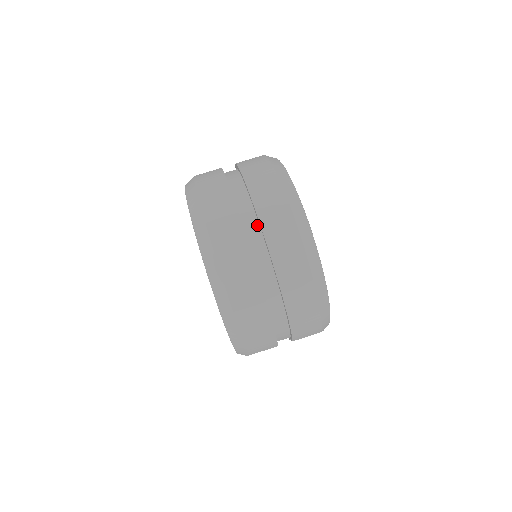
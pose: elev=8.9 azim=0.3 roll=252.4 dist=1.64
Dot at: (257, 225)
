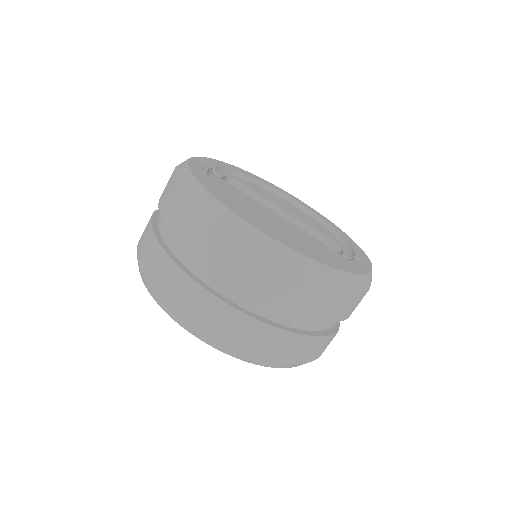
Dot at: occluded
